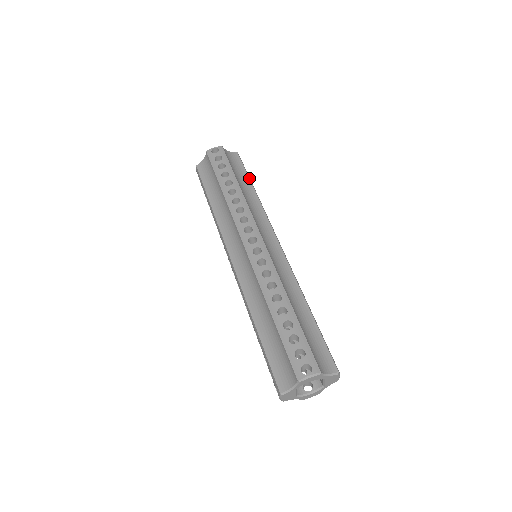
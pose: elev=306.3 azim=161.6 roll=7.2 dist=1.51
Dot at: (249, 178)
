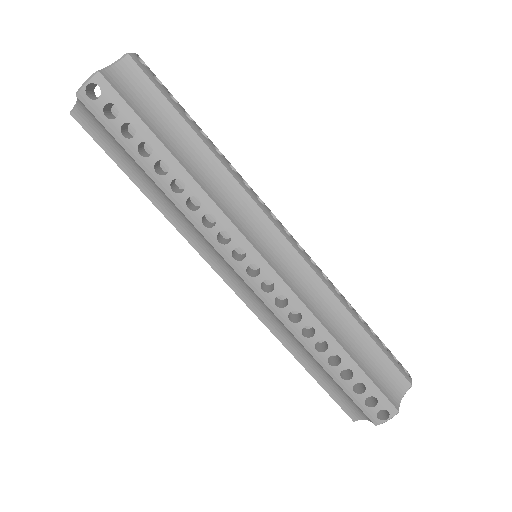
Dot at: (182, 118)
